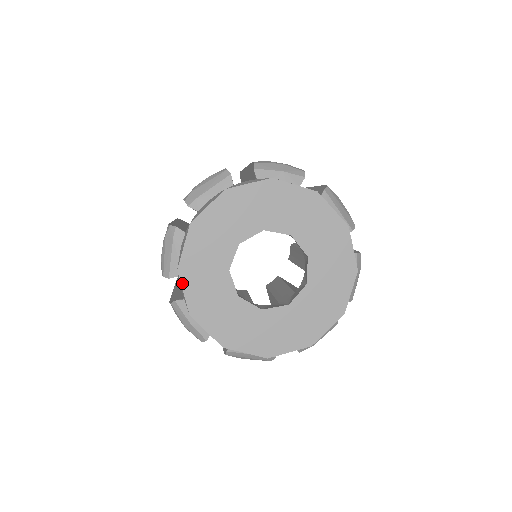
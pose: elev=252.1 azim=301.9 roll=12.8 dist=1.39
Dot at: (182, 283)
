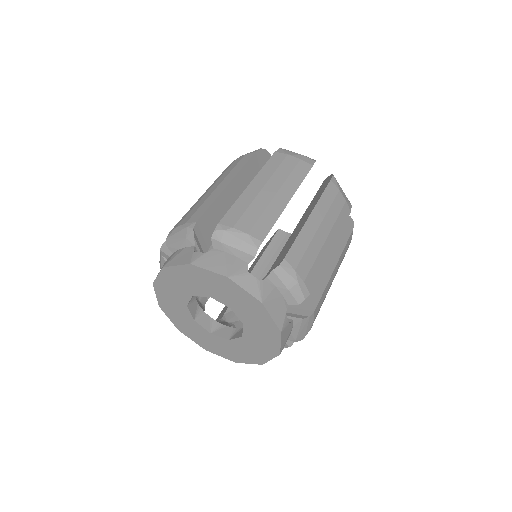
Dot at: (160, 273)
